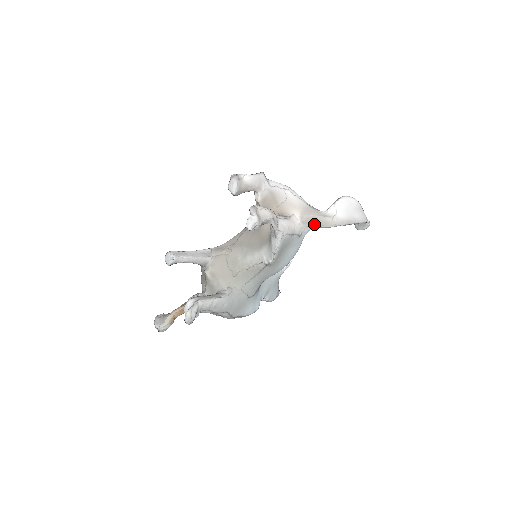
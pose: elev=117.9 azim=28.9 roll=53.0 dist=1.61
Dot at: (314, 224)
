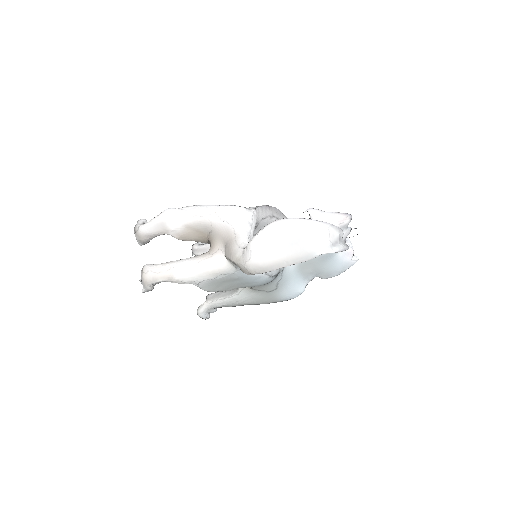
Dot at: occluded
